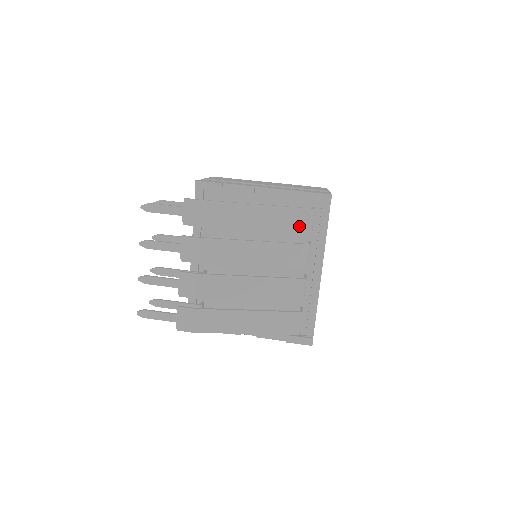
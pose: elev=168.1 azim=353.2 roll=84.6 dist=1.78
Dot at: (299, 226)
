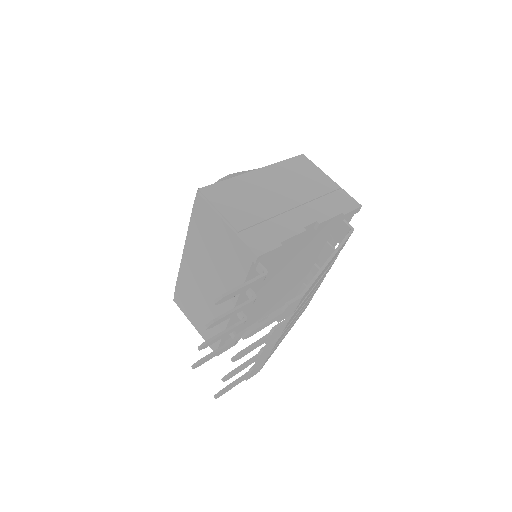
Dot at: (341, 249)
